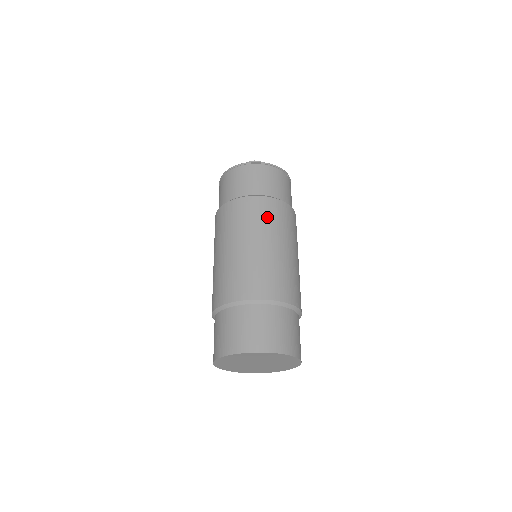
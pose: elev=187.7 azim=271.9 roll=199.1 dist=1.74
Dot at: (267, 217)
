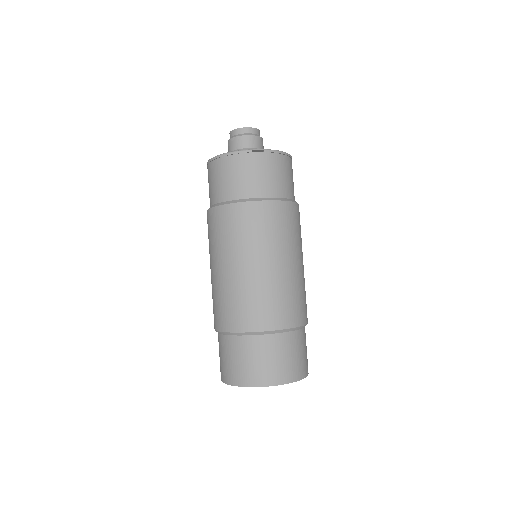
Dot at: (276, 228)
